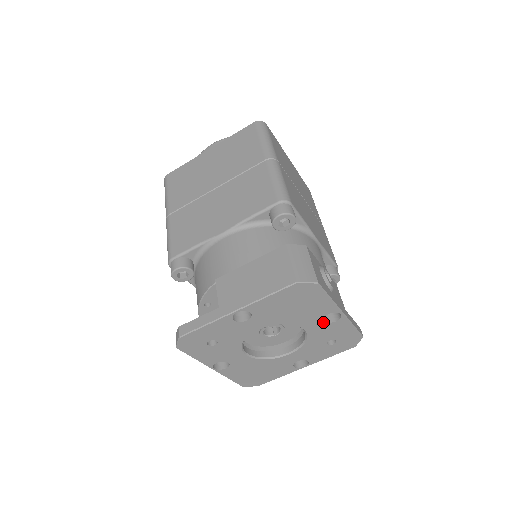
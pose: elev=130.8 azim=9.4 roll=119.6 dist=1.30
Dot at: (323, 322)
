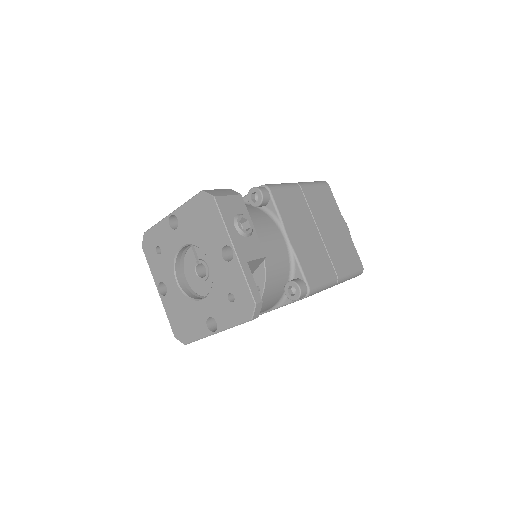
Dot at: (222, 258)
